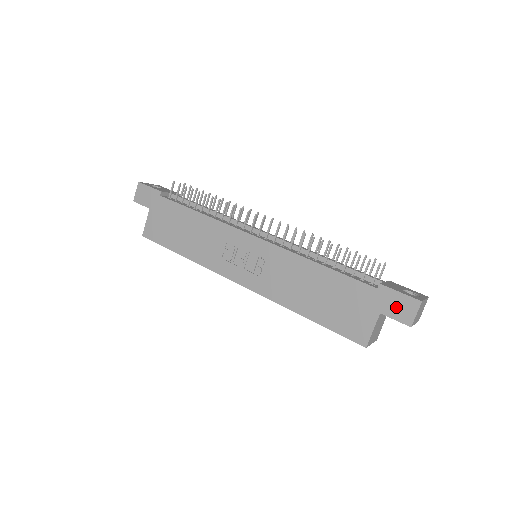
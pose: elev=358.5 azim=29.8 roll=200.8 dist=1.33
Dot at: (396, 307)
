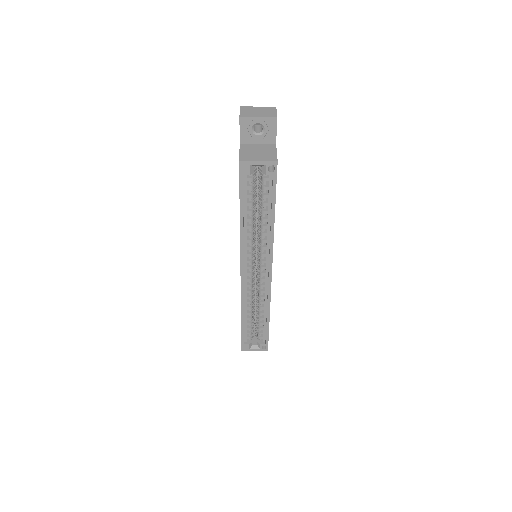
Dot at: occluded
